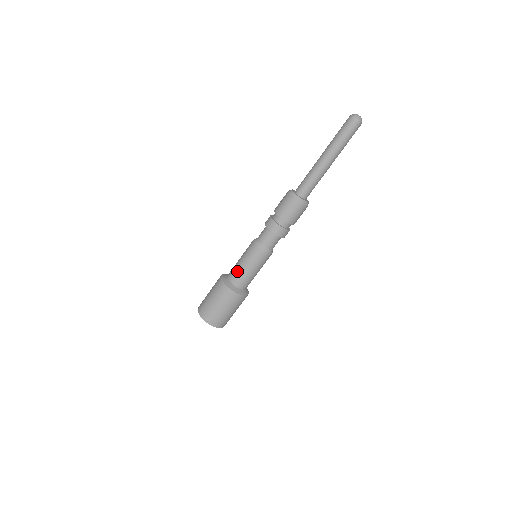
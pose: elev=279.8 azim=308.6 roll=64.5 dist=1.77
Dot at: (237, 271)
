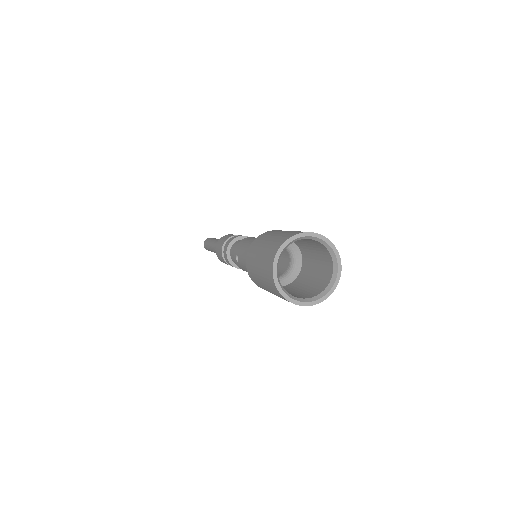
Dot at: occluded
